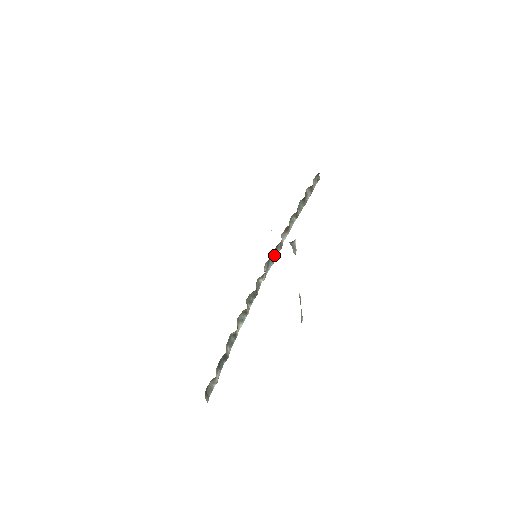
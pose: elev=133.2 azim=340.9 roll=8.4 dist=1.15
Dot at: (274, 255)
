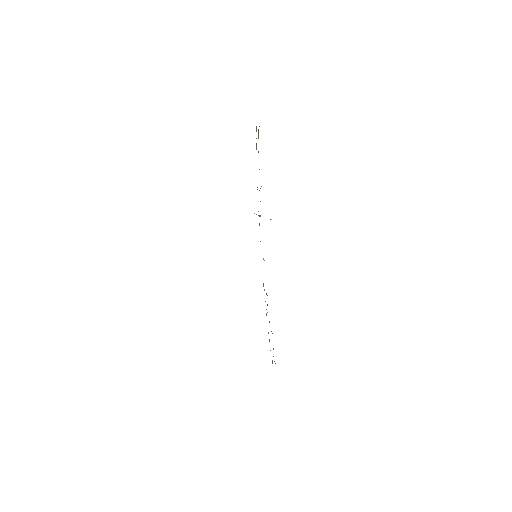
Dot at: occluded
